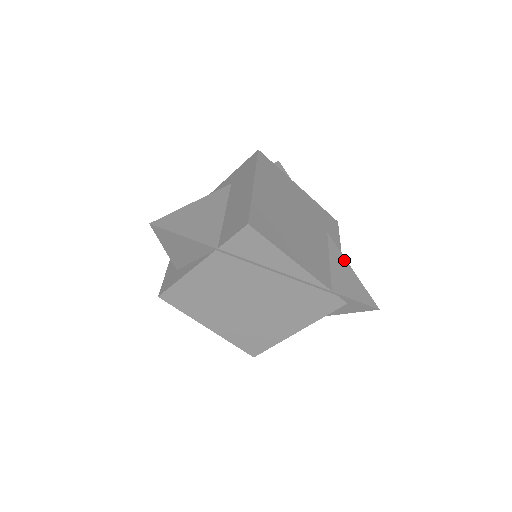
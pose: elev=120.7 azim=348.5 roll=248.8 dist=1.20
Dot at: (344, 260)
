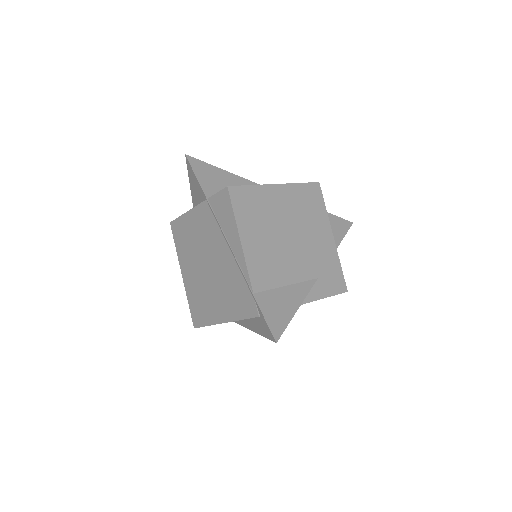
Dot at: (301, 299)
